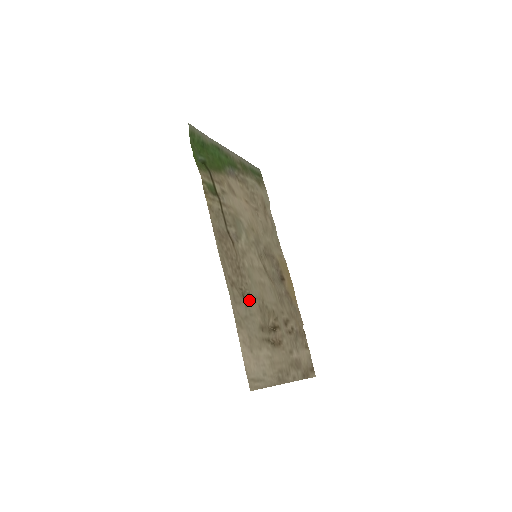
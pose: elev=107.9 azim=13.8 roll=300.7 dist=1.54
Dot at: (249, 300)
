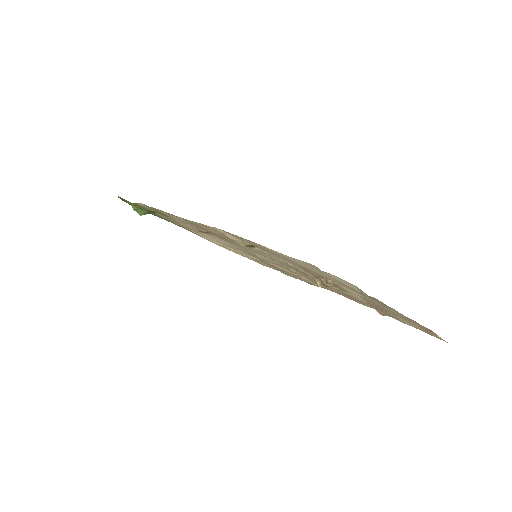
Dot at: occluded
